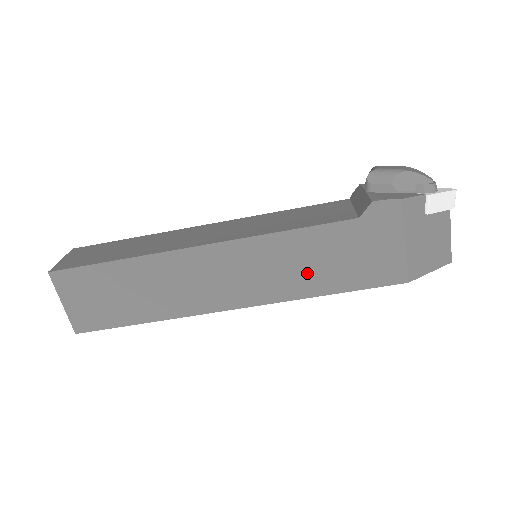
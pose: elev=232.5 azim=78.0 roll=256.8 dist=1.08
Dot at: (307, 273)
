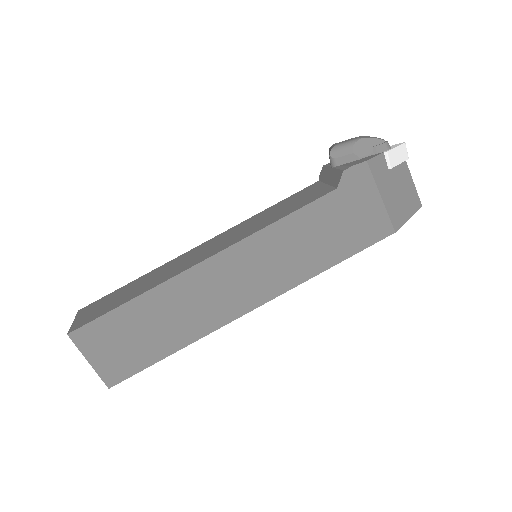
Dot at: (308, 253)
